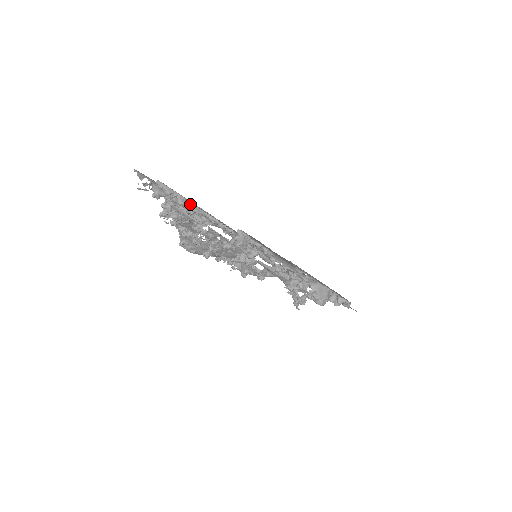
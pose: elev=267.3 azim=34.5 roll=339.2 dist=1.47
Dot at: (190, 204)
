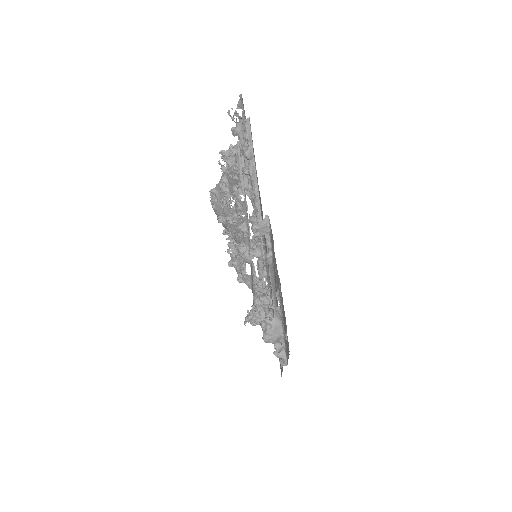
Dot at: (252, 163)
